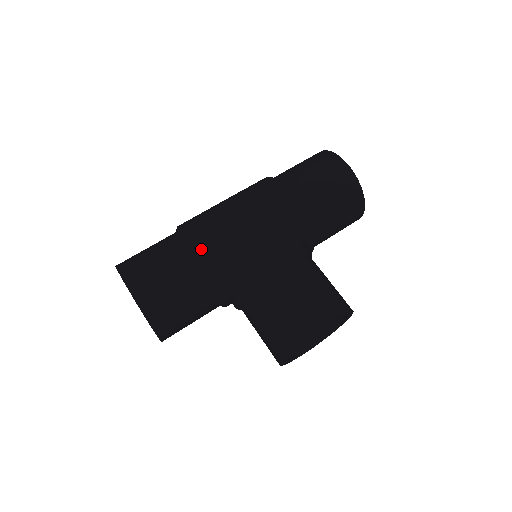
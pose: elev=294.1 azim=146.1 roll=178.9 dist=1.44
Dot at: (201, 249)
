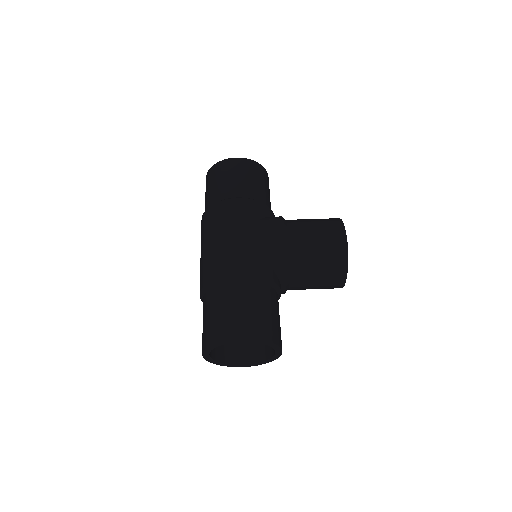
Dot at: (244, 273)
